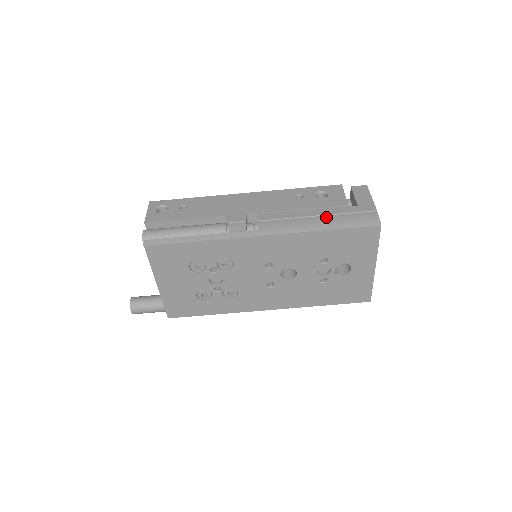
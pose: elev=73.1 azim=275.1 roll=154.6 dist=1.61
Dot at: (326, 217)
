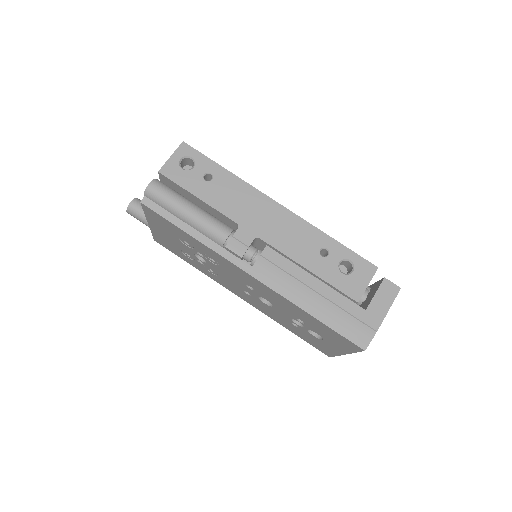
Dot at: (324, 301)
